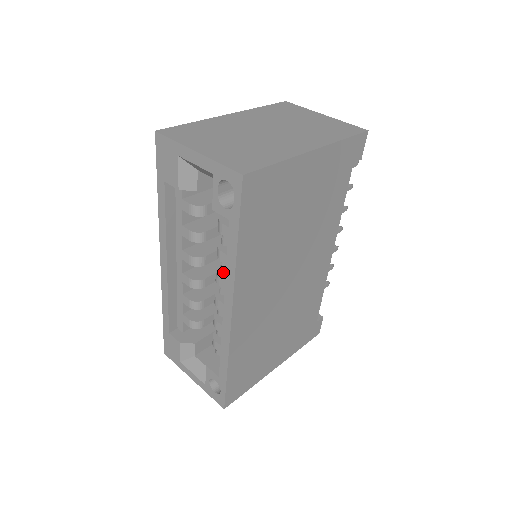
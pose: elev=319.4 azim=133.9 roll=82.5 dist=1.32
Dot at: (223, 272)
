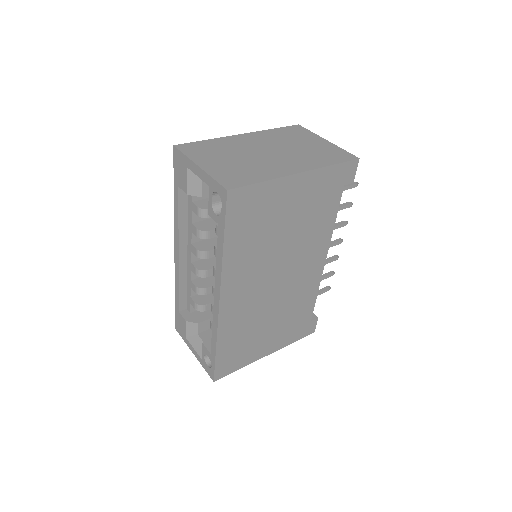
Dot at: occluded
